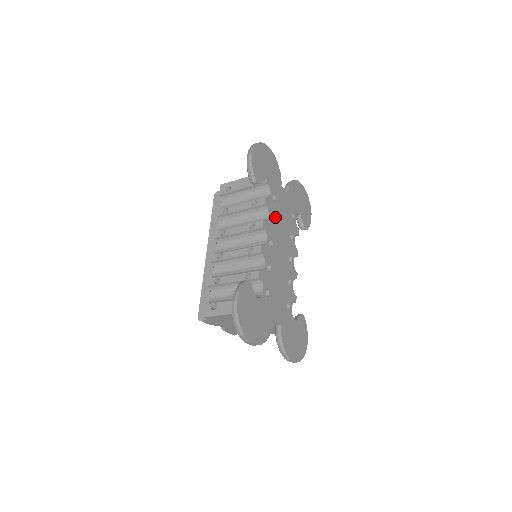
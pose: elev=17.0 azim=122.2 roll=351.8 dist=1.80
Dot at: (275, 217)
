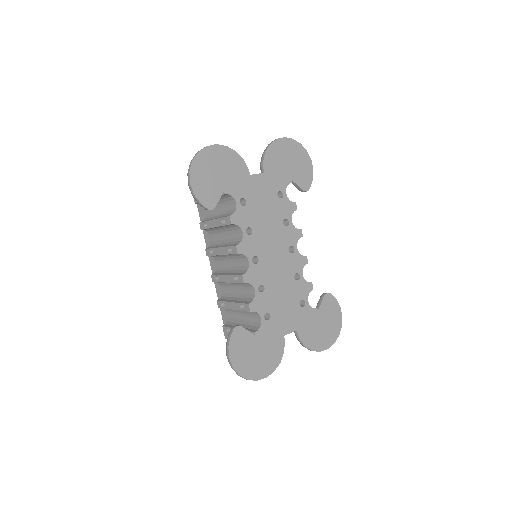
Dot at: (252, 224)
